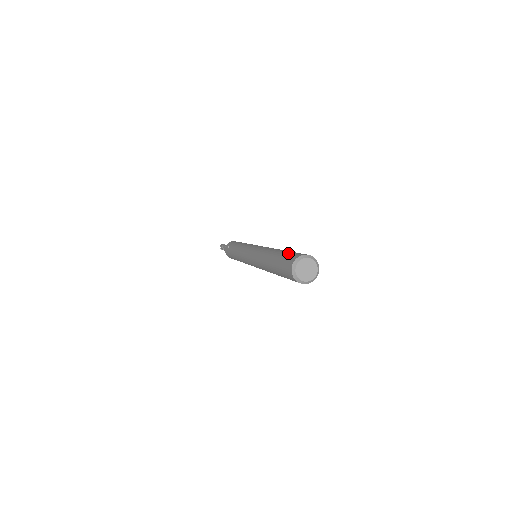
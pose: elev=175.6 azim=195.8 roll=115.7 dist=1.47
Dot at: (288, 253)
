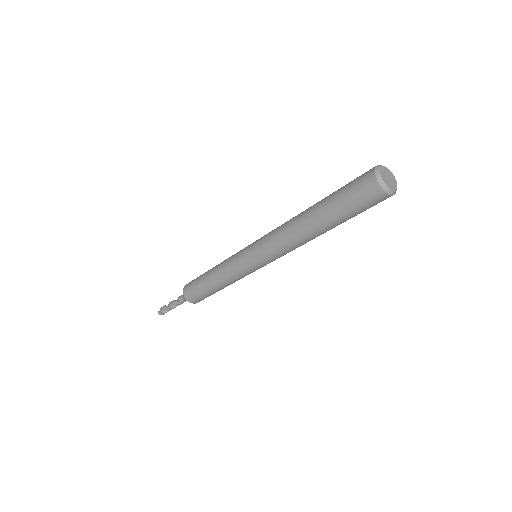
Dot at: occluded
